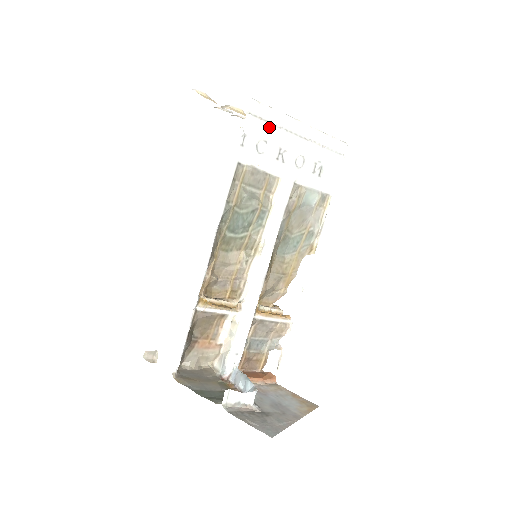
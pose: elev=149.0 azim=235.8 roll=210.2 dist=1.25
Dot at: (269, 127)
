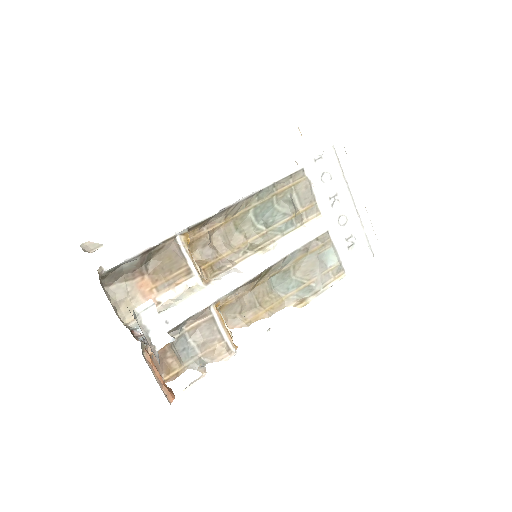
Dot at: (340, 172)
